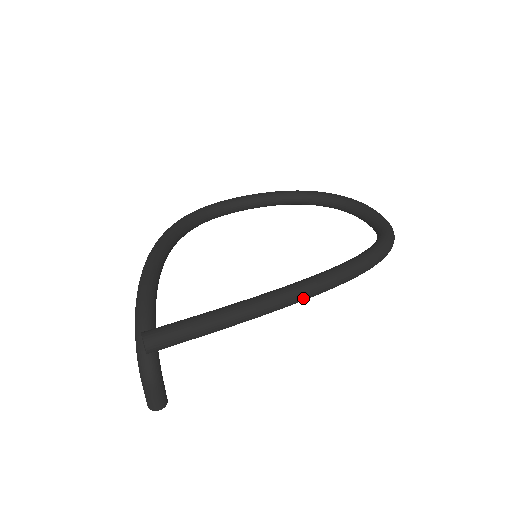
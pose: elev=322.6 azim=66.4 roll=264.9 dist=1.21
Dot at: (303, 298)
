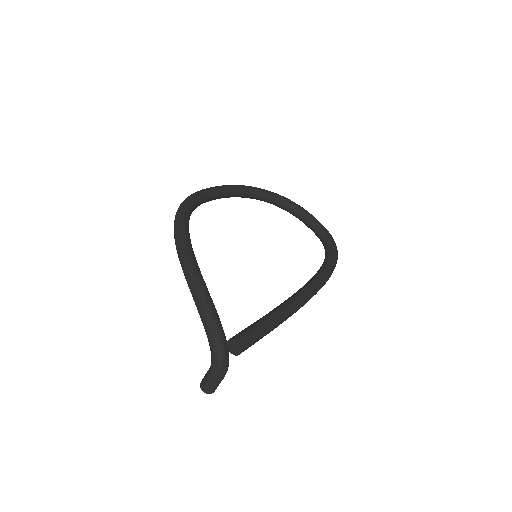
Dot at: occluded
